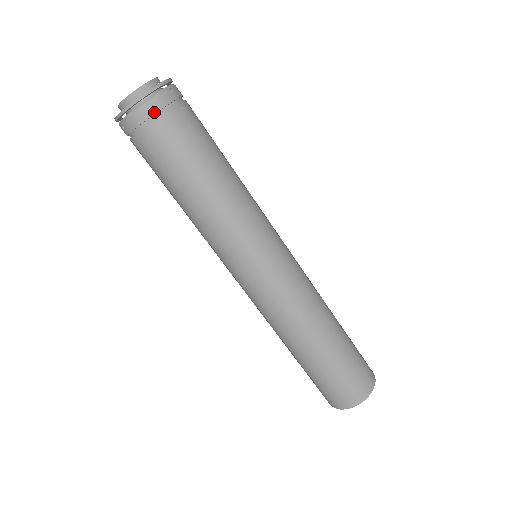
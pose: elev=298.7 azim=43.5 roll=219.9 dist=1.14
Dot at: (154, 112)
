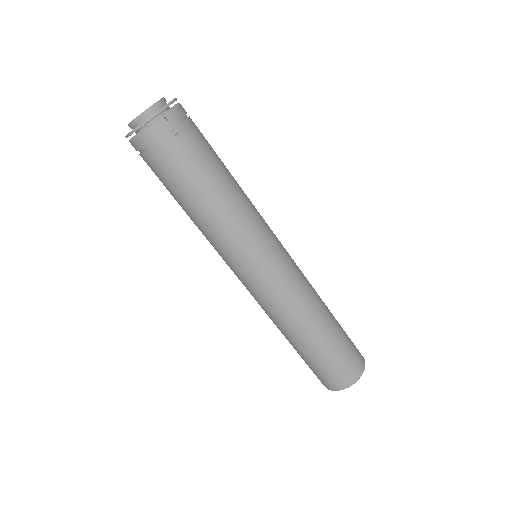
Dot at: (148, 142)
